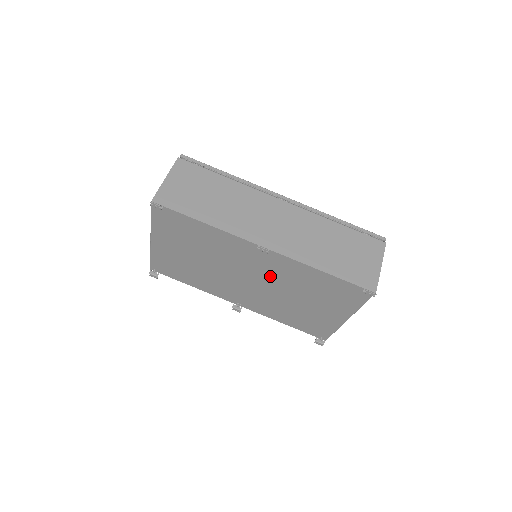
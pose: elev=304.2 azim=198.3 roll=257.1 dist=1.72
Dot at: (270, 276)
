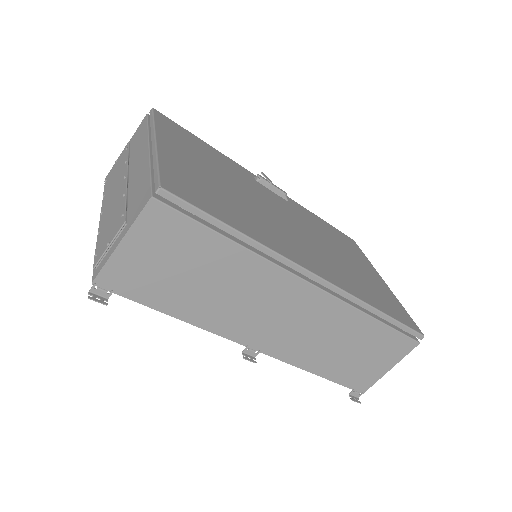
Dot at: occluded
